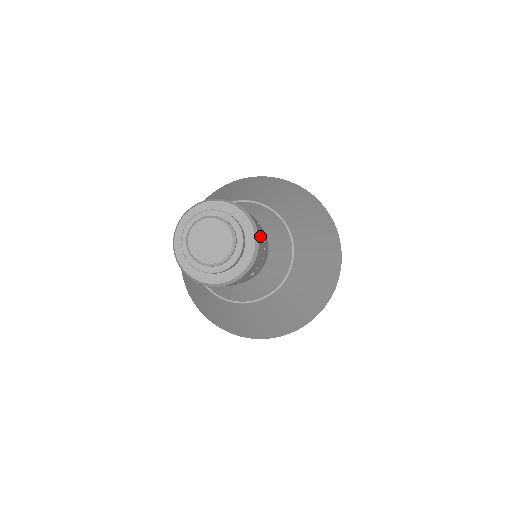
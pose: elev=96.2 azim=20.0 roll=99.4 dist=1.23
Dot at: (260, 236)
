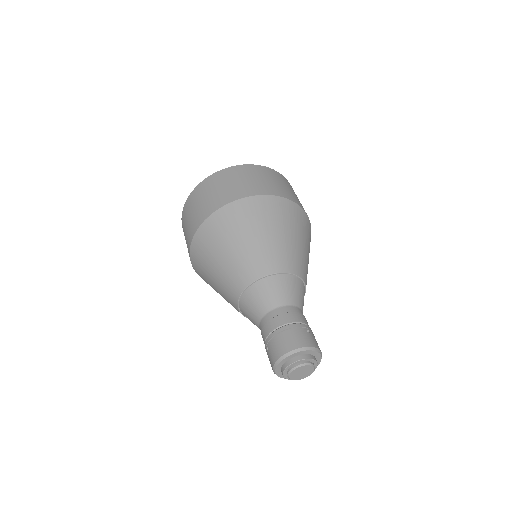
Dot at: occluded
